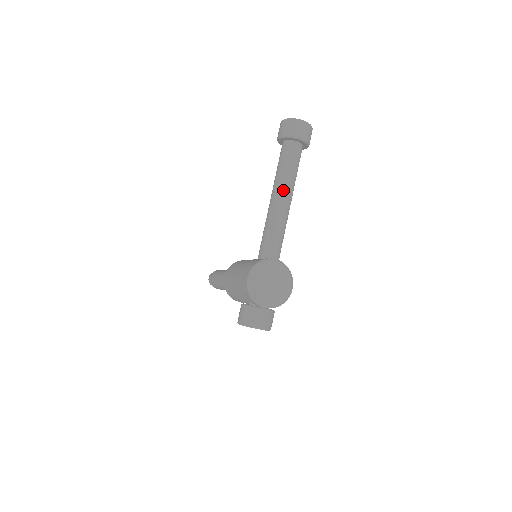
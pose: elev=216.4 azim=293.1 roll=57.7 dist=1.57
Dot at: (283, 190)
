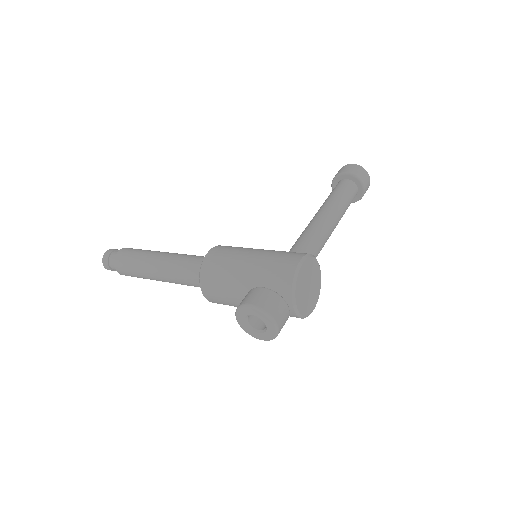
Dot at: (338, 214)
